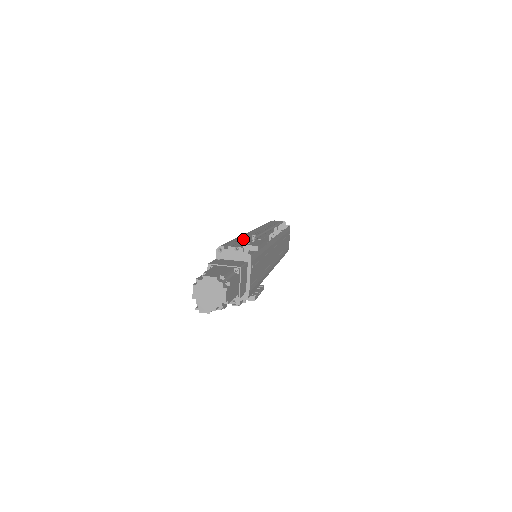
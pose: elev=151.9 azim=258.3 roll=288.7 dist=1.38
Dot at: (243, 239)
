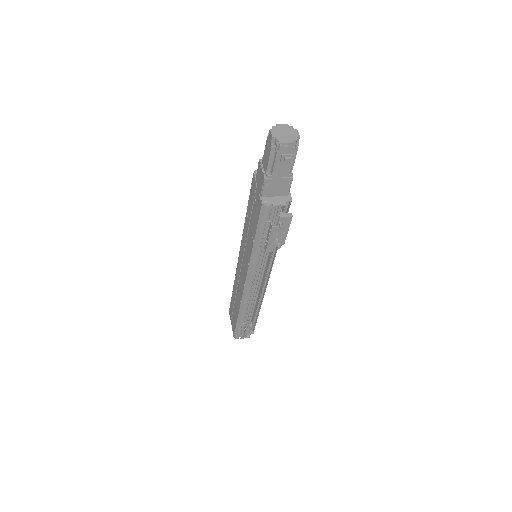
Dot at: occluded
